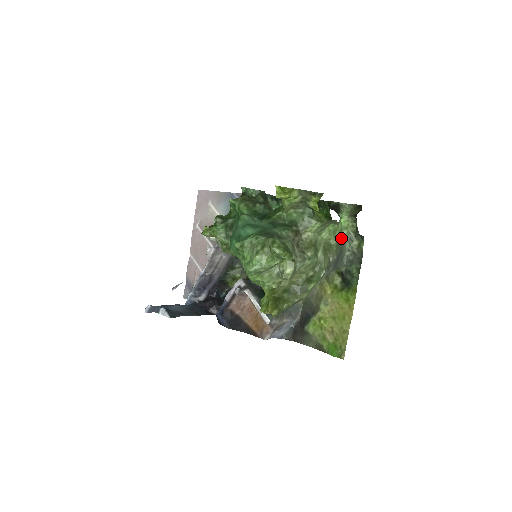
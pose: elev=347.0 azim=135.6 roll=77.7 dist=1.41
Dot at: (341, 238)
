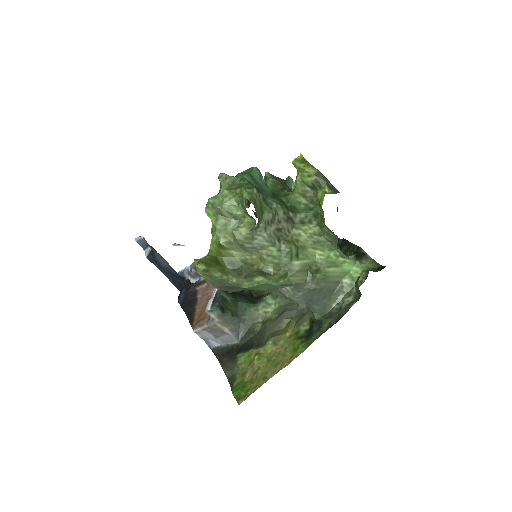
Dot at: (339, 282)
